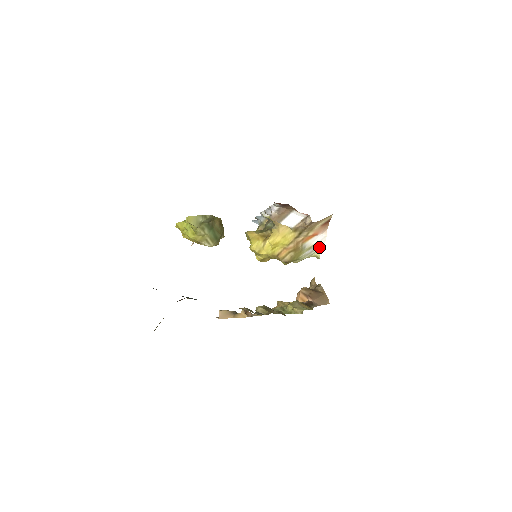
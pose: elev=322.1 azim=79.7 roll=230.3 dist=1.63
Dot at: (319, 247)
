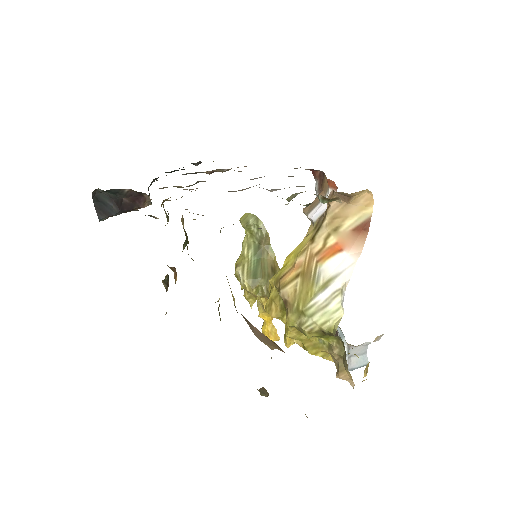
Dot at: (341, 296)
